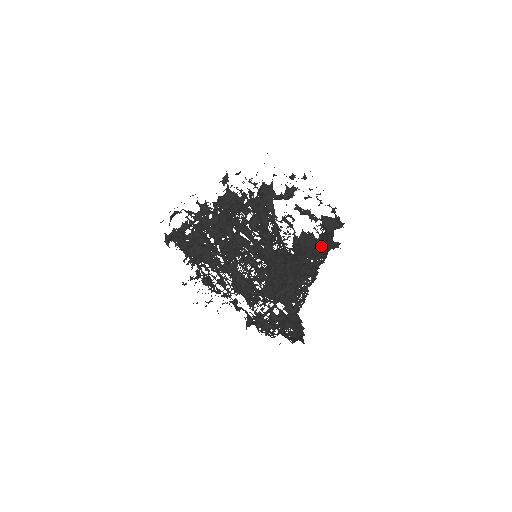
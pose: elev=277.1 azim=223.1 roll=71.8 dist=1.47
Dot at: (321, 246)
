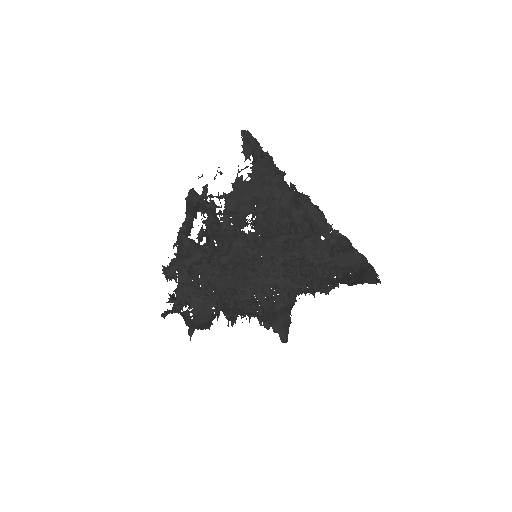
Dot at: occluded
